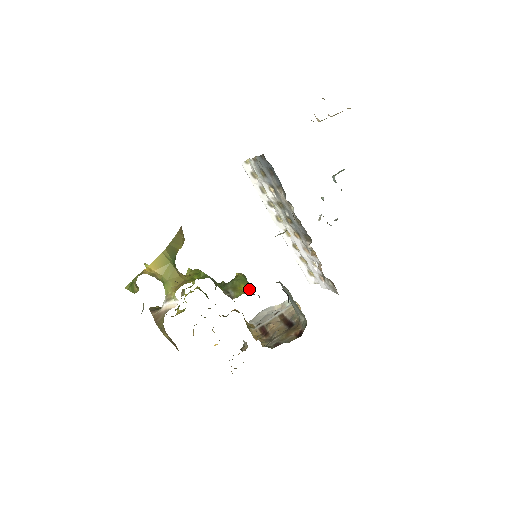
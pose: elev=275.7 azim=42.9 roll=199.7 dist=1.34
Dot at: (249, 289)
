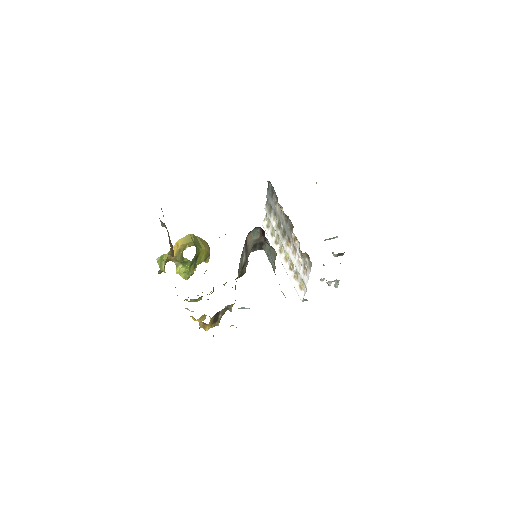
Dot at: occluded
